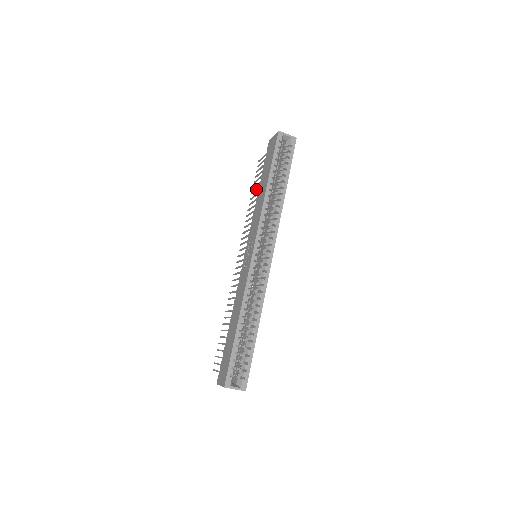
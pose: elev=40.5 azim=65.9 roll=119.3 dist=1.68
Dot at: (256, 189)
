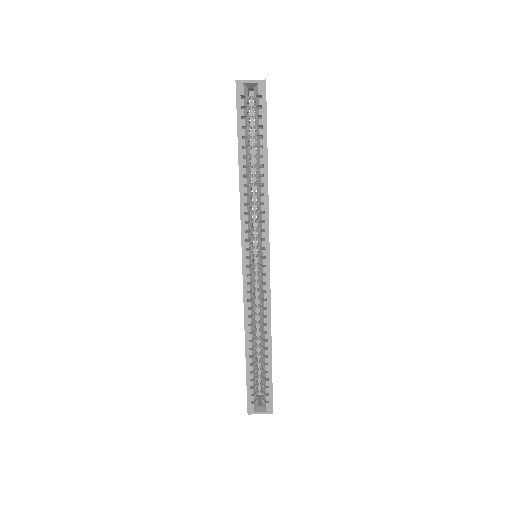
Dot at: occluded
